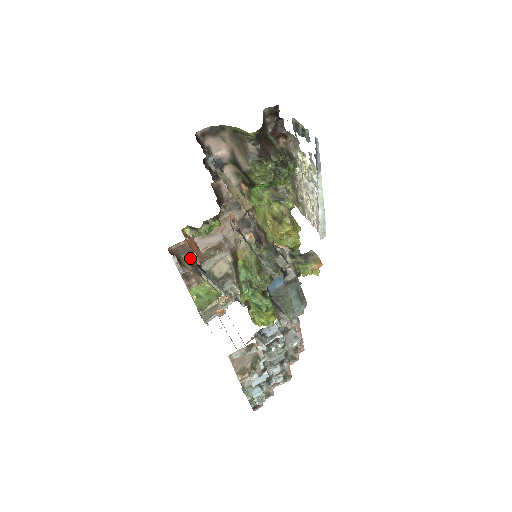
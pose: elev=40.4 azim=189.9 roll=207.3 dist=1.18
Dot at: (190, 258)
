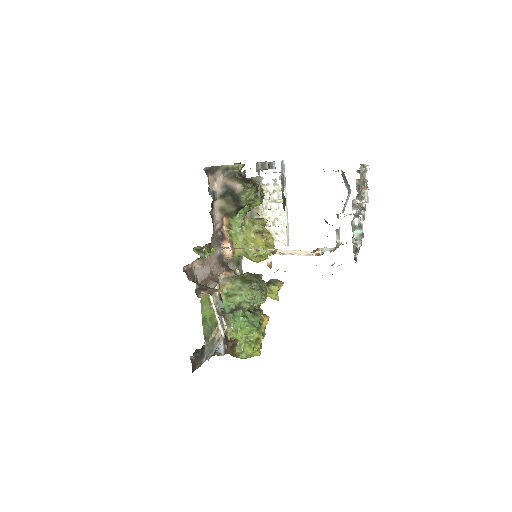
Dot at: occluded
